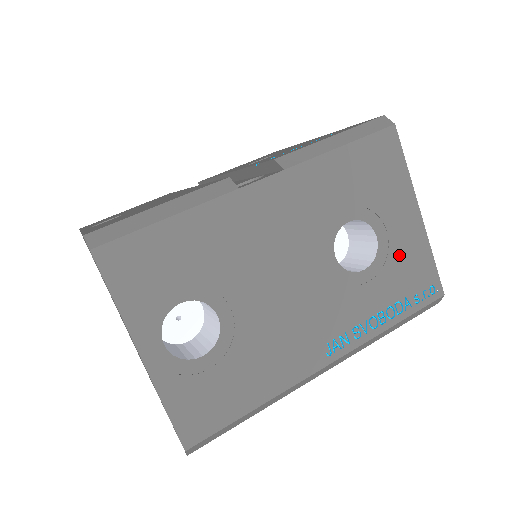
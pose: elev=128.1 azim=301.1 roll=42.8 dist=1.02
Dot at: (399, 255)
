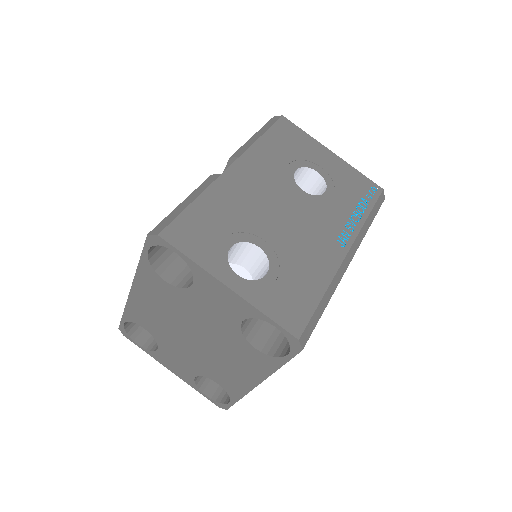
Dot at: (339, 177)
